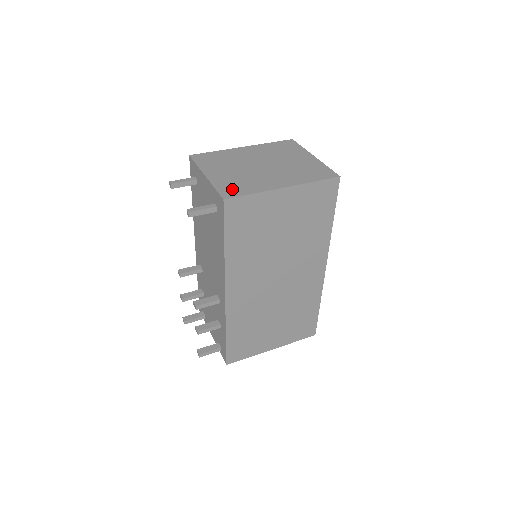
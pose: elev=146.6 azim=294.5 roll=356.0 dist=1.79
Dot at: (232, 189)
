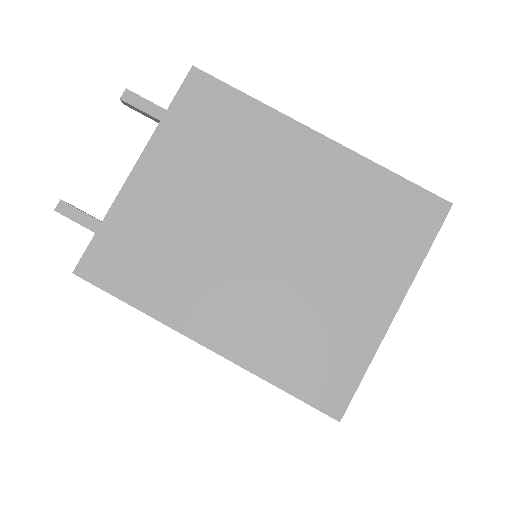
Dot at: (120, 258)
